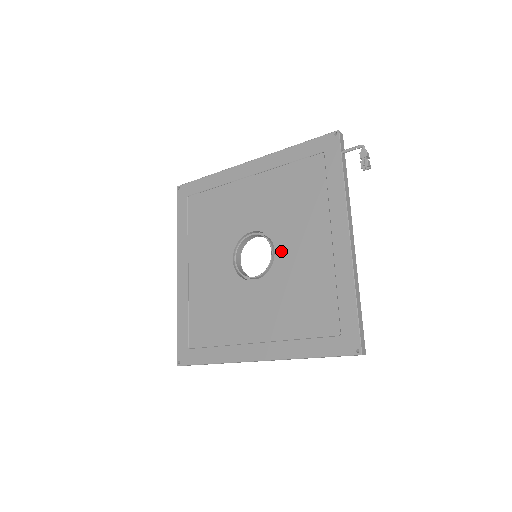
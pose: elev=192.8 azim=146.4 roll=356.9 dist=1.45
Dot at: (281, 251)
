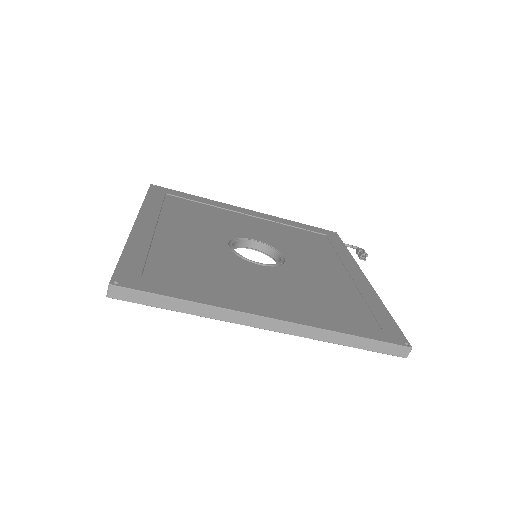
Dot at: (293, 261)
